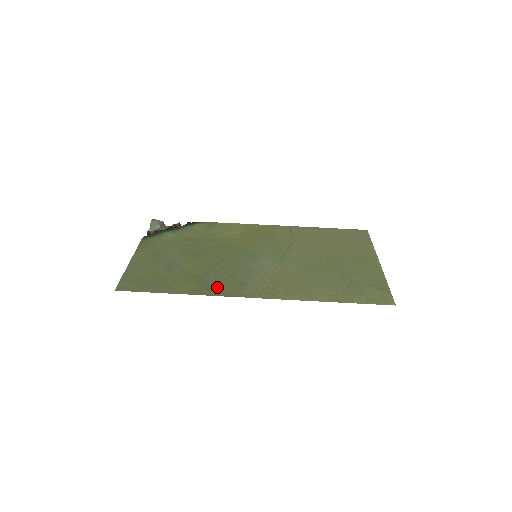
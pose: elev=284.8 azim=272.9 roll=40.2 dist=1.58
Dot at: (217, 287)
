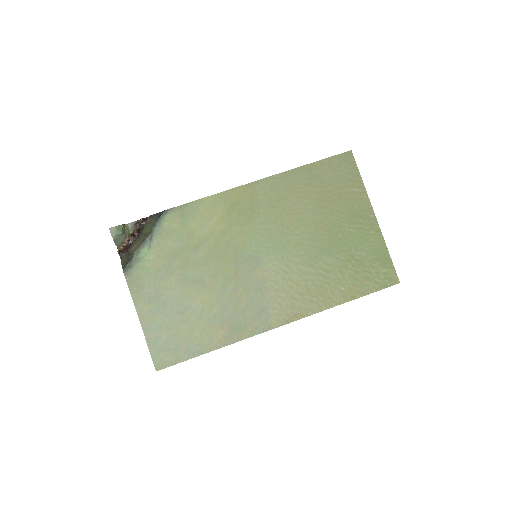
Dot at: (243, 325)
